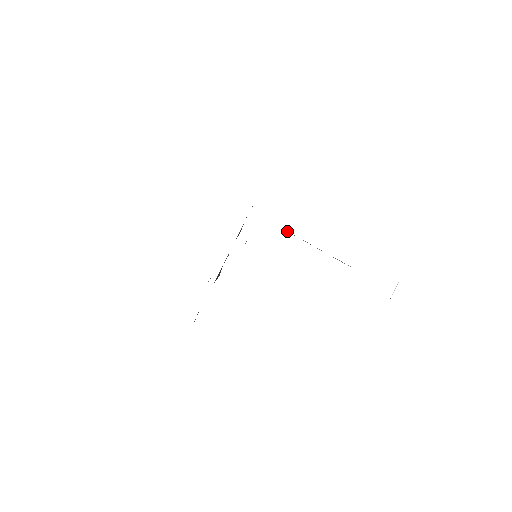
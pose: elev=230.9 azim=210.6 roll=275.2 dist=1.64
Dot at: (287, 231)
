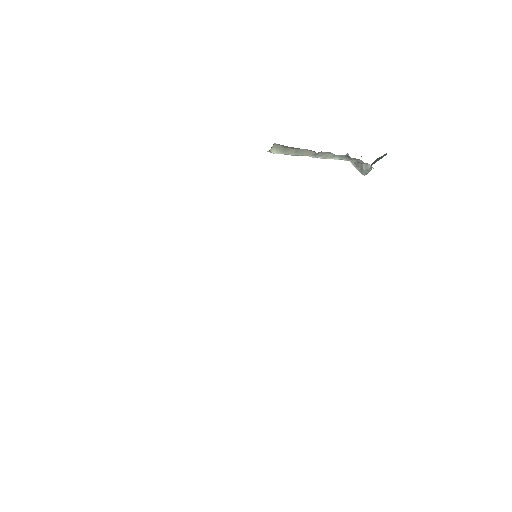
Dot at: (271, 151)
